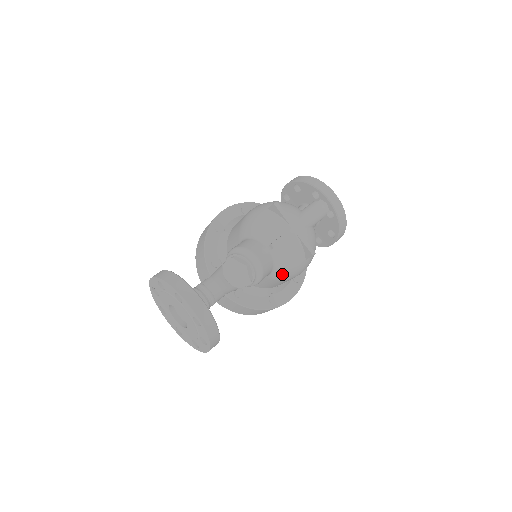
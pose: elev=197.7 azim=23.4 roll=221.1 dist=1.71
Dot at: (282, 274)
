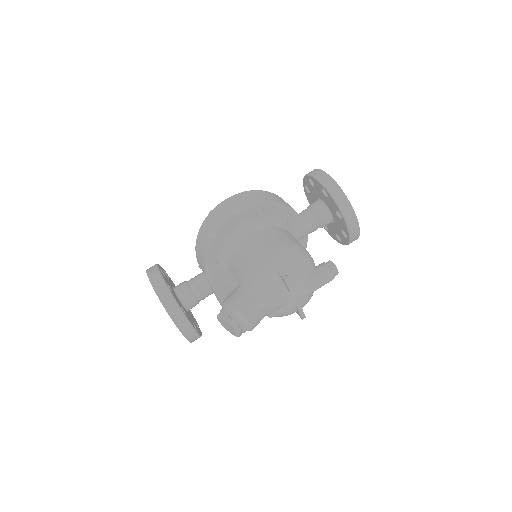
Dot at: occluded
